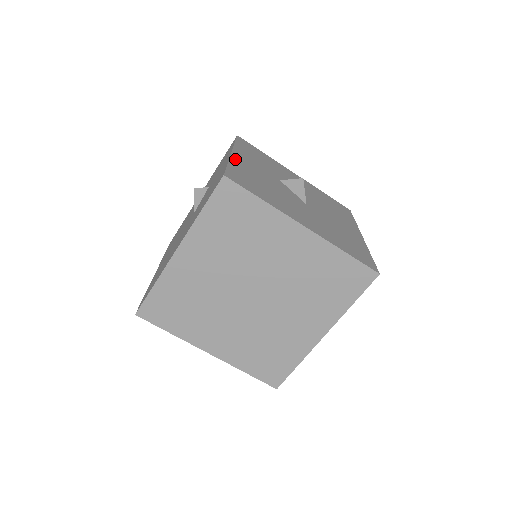
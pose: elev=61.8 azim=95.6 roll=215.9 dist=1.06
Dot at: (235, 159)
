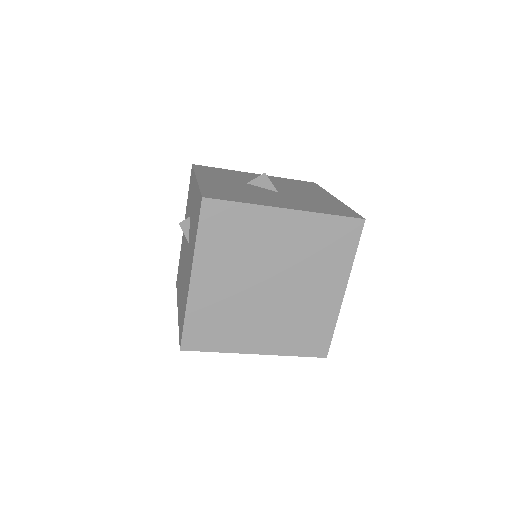
Dot at: (203, 182)
